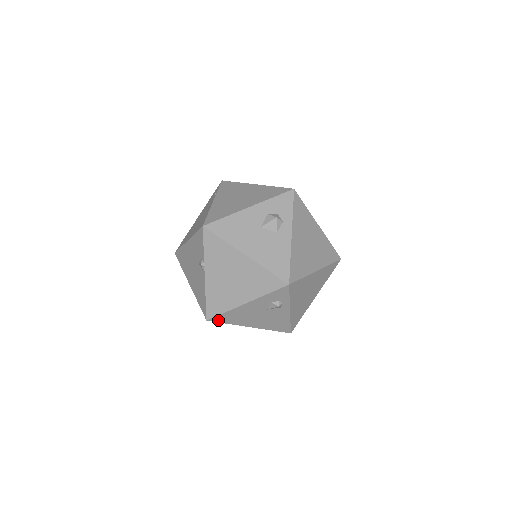
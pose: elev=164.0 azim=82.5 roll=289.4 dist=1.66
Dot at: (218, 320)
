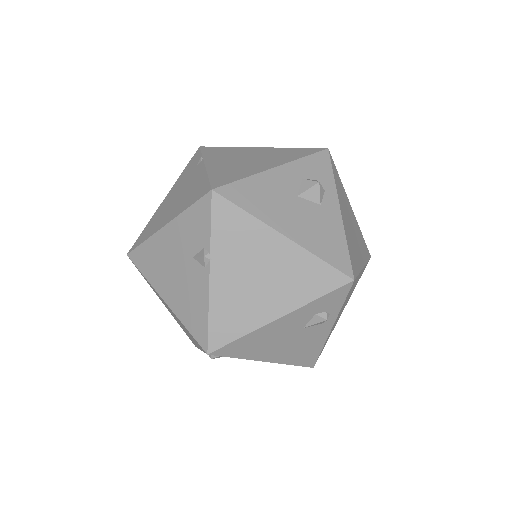
Dot at: (225, 352)
